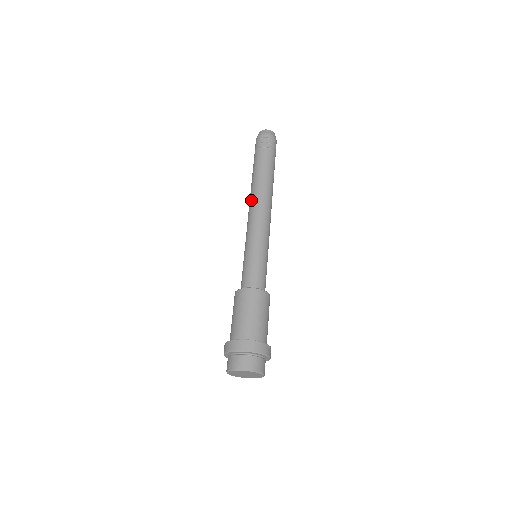
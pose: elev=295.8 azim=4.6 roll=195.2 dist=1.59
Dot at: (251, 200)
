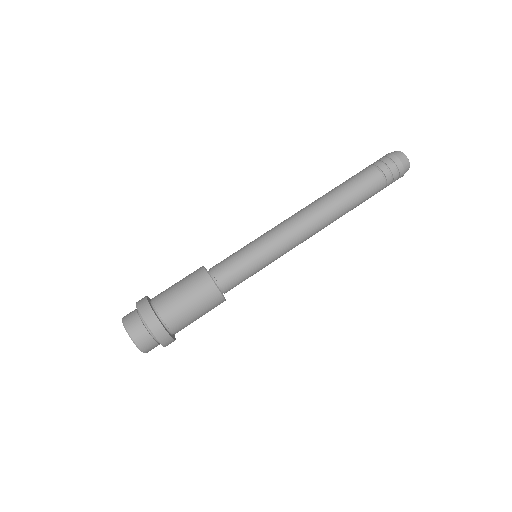
Dot at: (312, 206)
